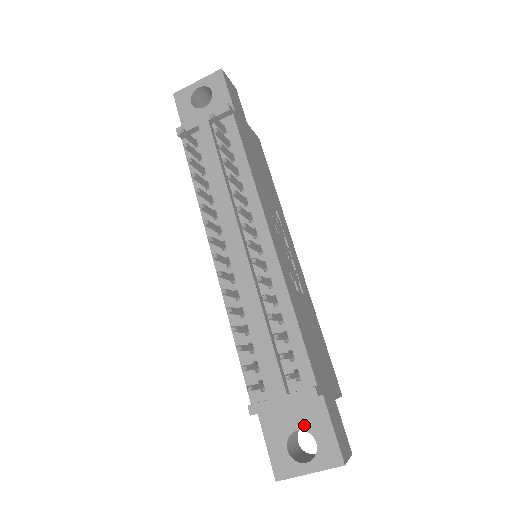
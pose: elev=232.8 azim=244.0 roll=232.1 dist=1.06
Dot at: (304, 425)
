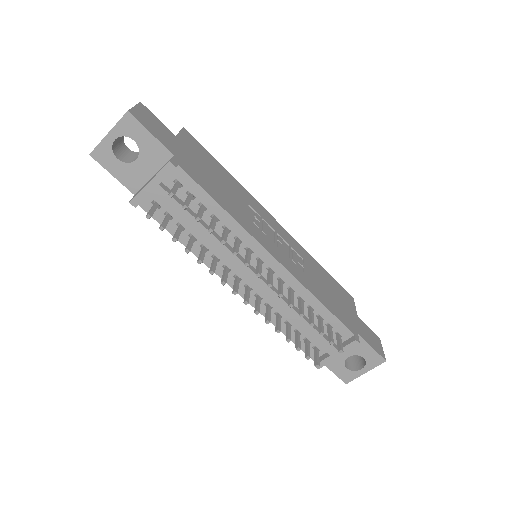
Dot at: (352, 353)
